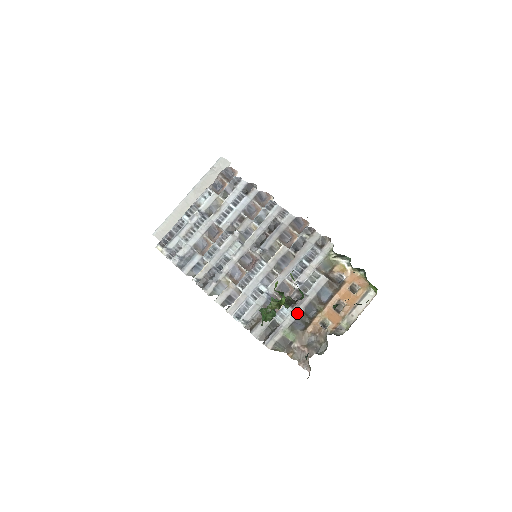
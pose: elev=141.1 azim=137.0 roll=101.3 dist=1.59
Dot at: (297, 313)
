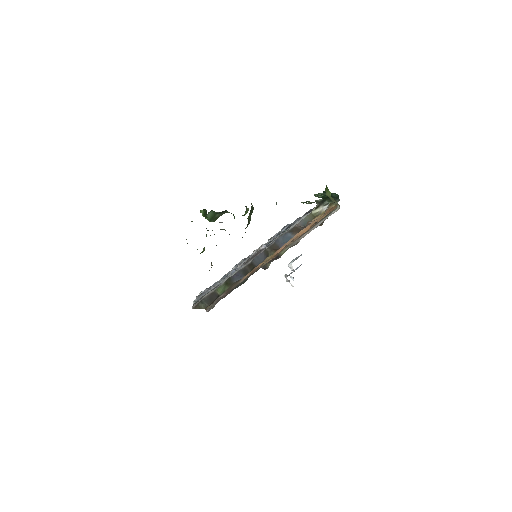
Dot at: (244, 266)
